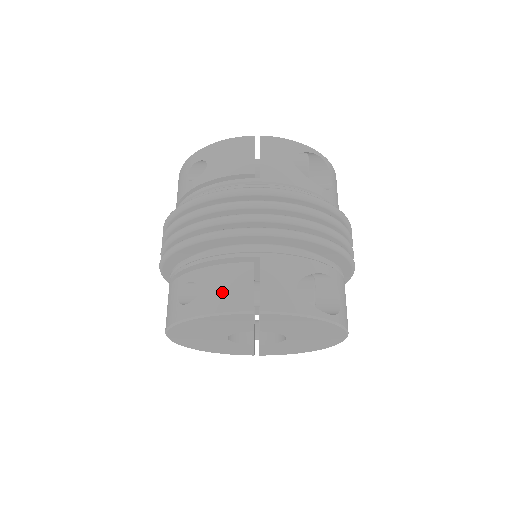
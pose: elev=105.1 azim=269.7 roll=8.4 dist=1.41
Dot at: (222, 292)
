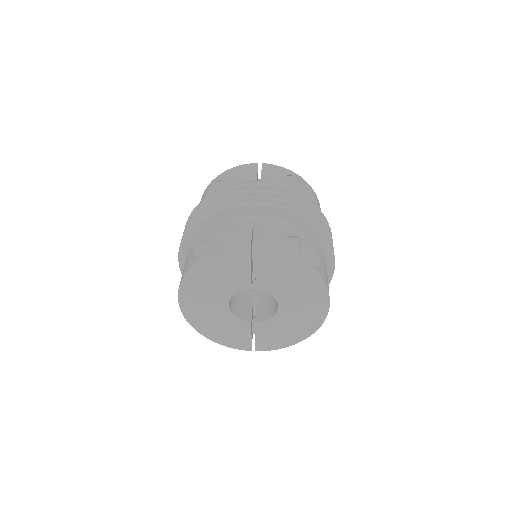
Dot at: (227, 239)
